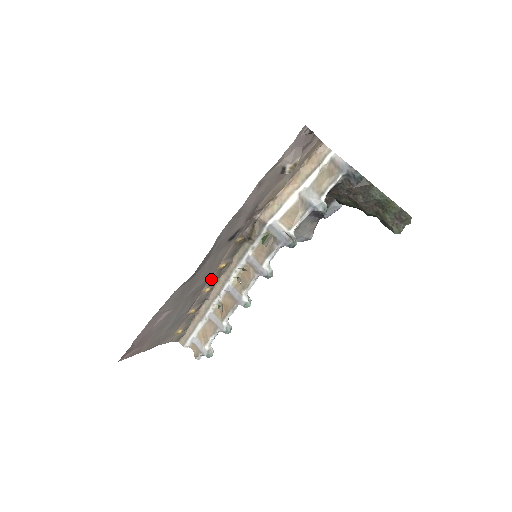
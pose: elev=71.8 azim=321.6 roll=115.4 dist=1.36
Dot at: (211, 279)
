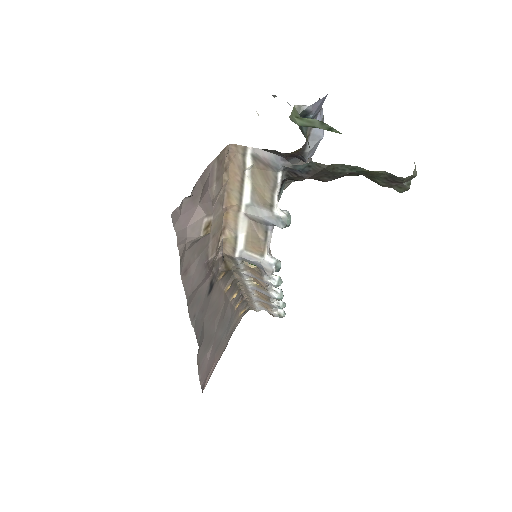
Dot at: (229, 294)
